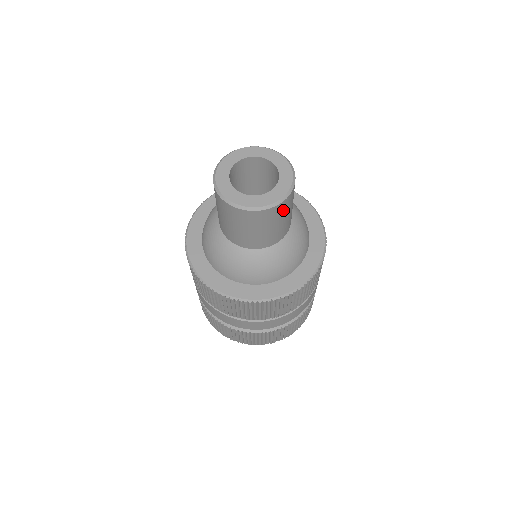
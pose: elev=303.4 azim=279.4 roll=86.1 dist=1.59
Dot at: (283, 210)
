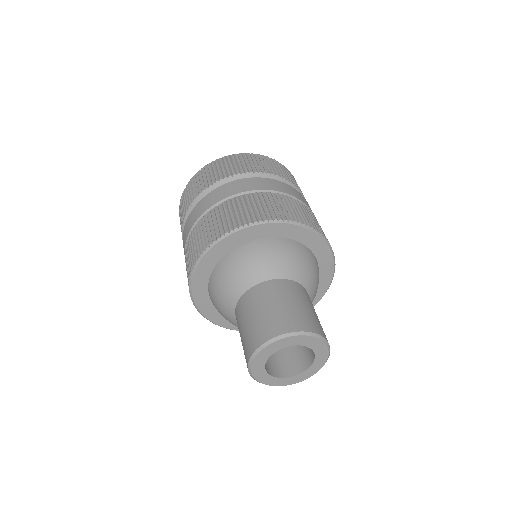
Dot at: occluded
